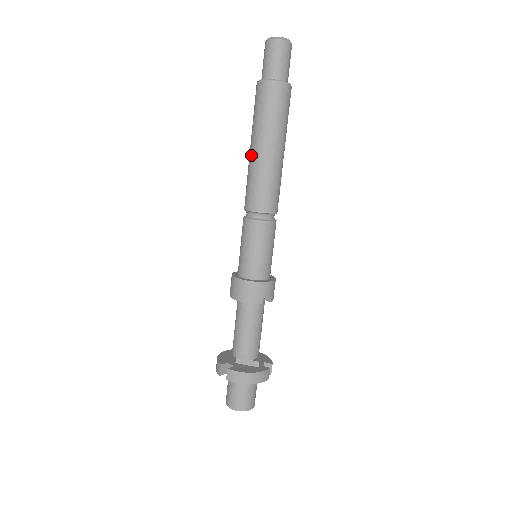
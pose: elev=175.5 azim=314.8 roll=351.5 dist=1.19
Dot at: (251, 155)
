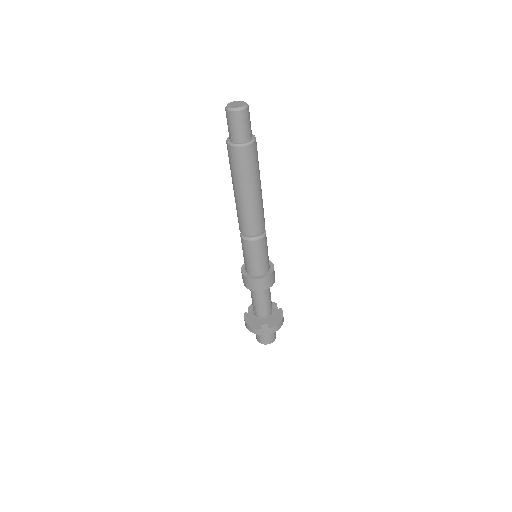
Dot at: (244, 200)
